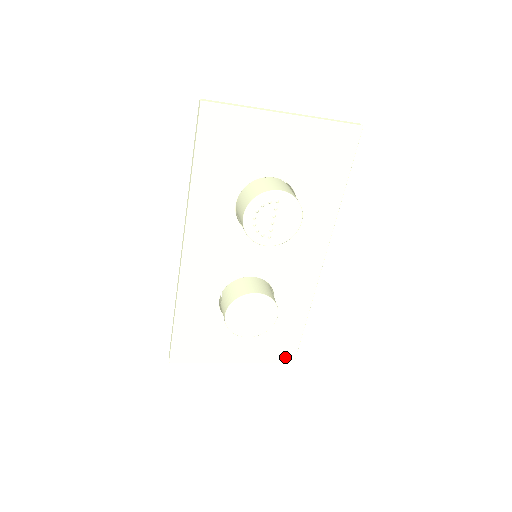
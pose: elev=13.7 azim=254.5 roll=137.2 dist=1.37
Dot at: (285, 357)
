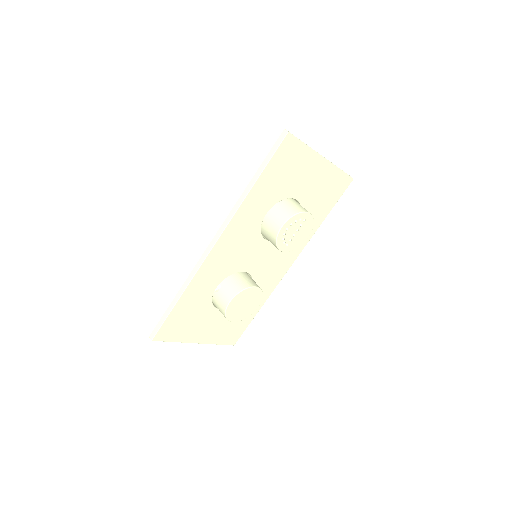
Dot at: (231, 340)
